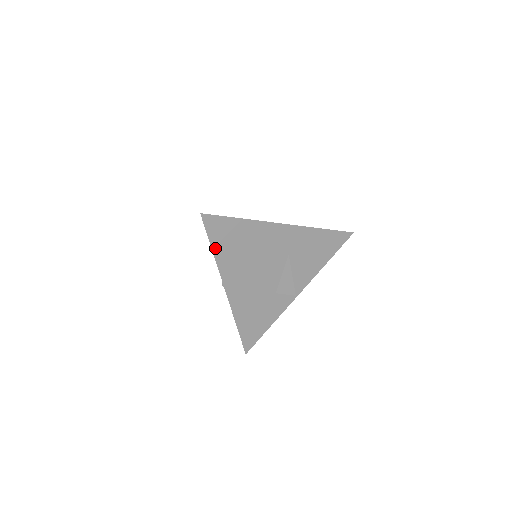
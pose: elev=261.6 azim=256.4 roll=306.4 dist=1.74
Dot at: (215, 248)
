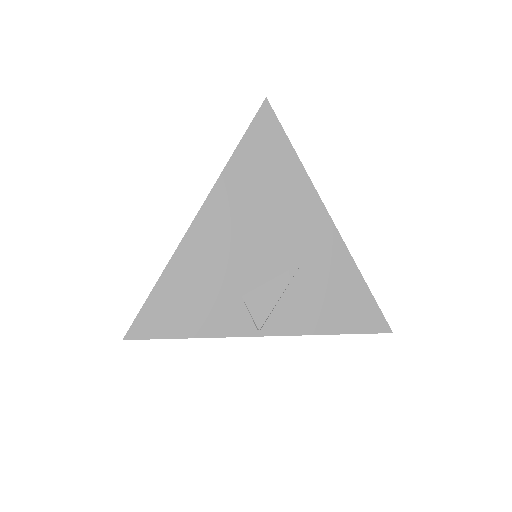
Dot at: (240, 152)
